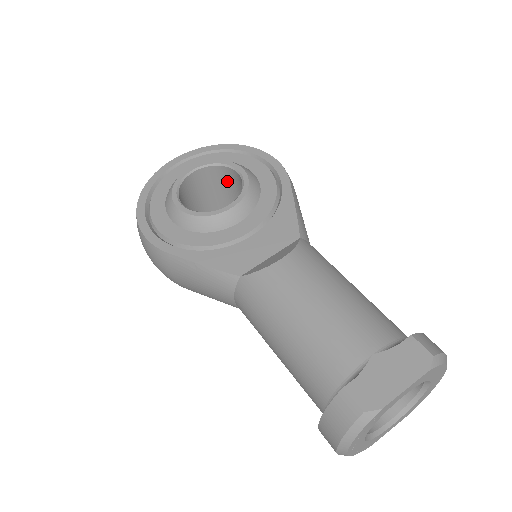
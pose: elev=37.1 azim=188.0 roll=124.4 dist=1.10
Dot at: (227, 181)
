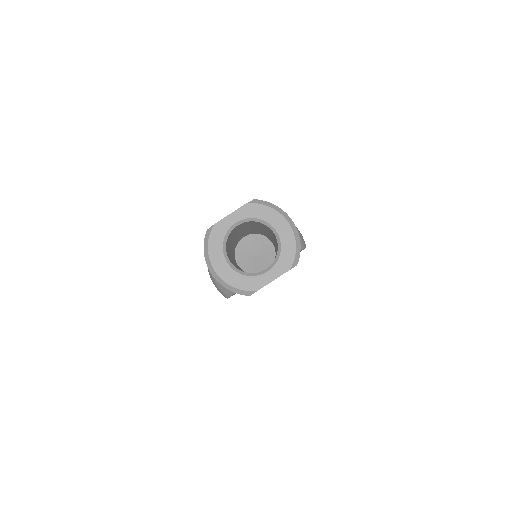
Dot at: occluded
